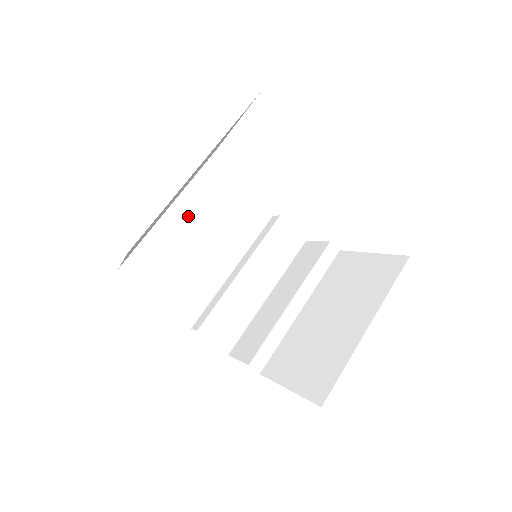
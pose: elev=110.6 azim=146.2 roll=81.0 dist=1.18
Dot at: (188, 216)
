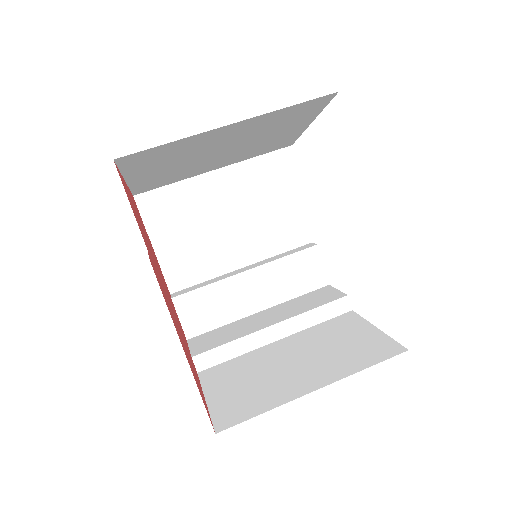
Dot at: (226, 189)
